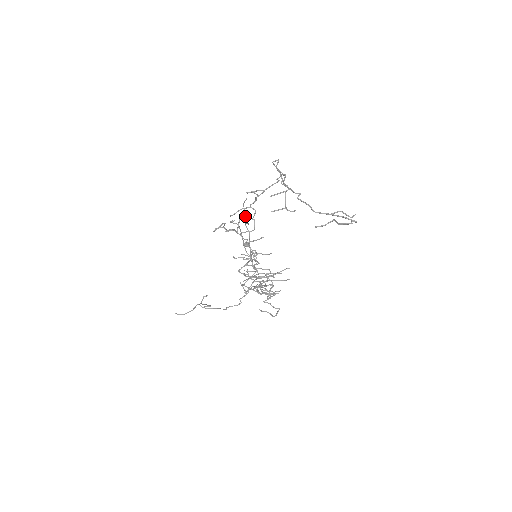
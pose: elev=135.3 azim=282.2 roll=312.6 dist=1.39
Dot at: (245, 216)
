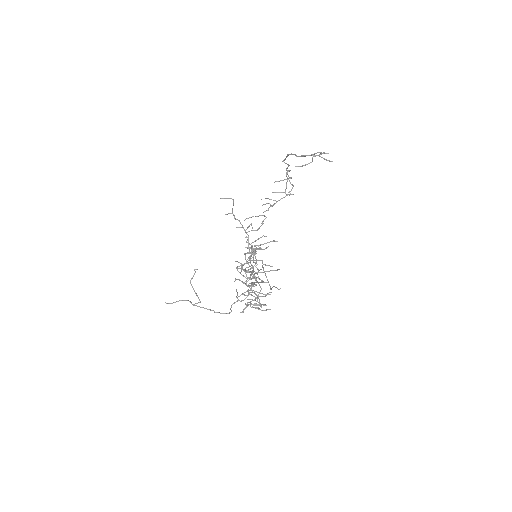
Dot at: (271, 288)
